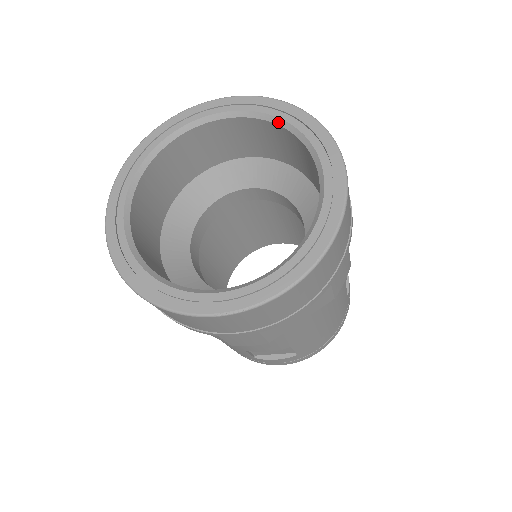
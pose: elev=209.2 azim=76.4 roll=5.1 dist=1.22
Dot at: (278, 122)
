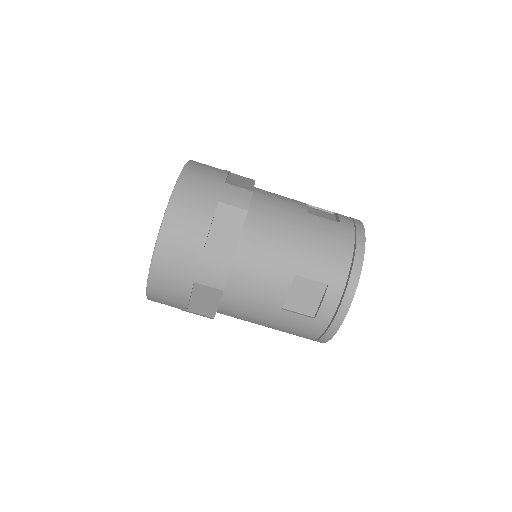
Dot at: occluded
